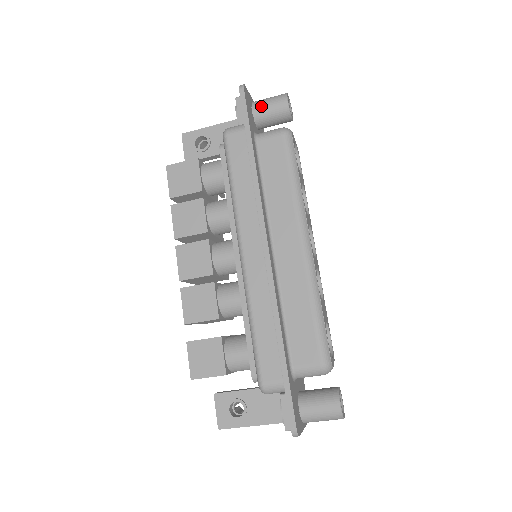
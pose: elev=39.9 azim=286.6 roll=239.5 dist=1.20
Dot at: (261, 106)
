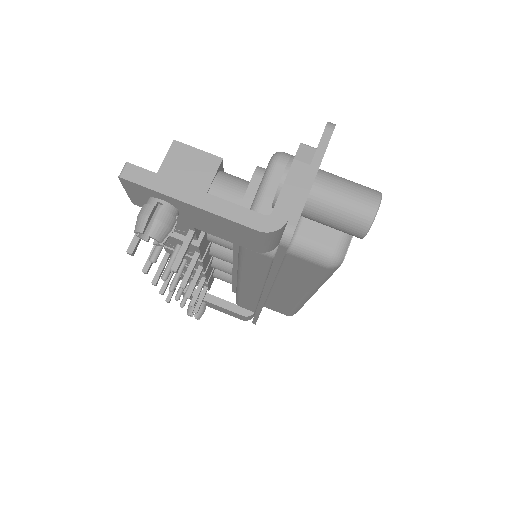
Dot at: occluded
